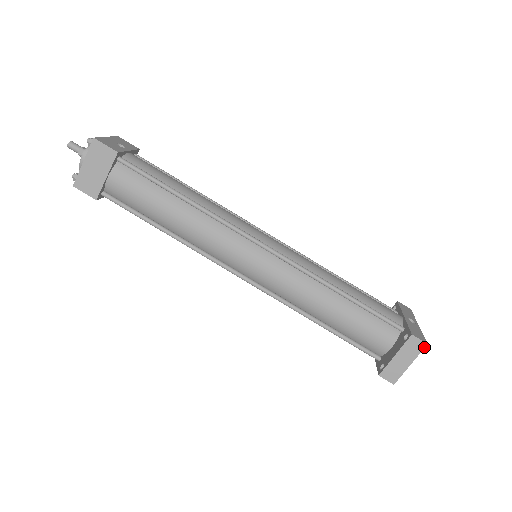
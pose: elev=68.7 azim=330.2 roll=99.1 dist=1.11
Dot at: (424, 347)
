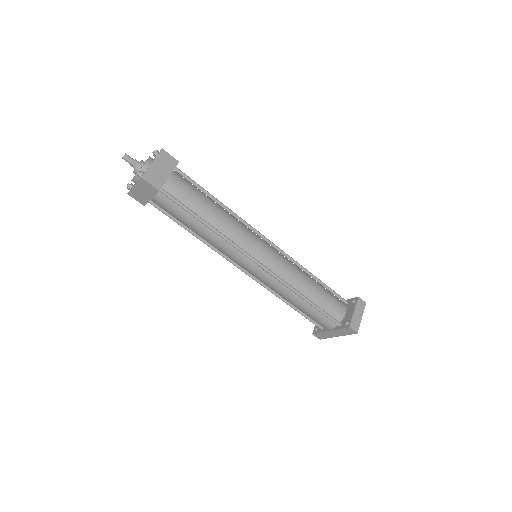
Dot at: (365, 305)
